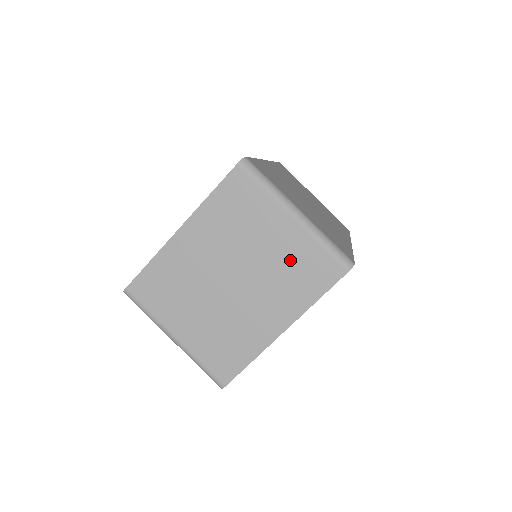
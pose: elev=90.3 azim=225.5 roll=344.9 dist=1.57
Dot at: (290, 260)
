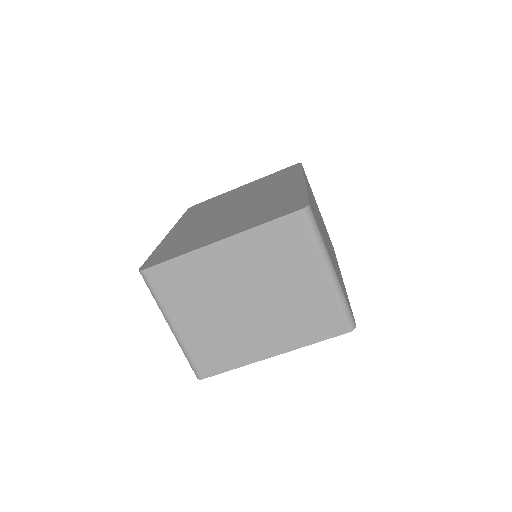
Dot at: (307, 305)
